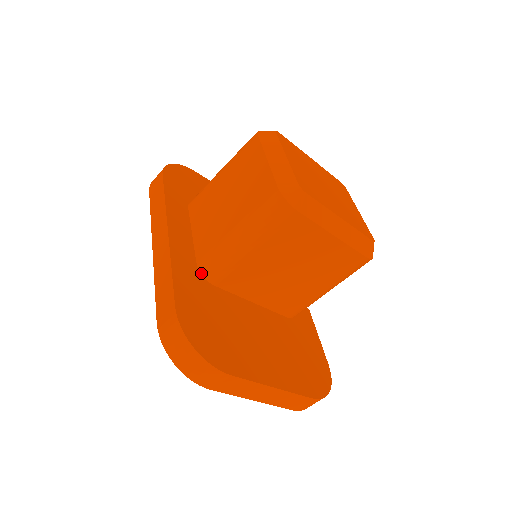
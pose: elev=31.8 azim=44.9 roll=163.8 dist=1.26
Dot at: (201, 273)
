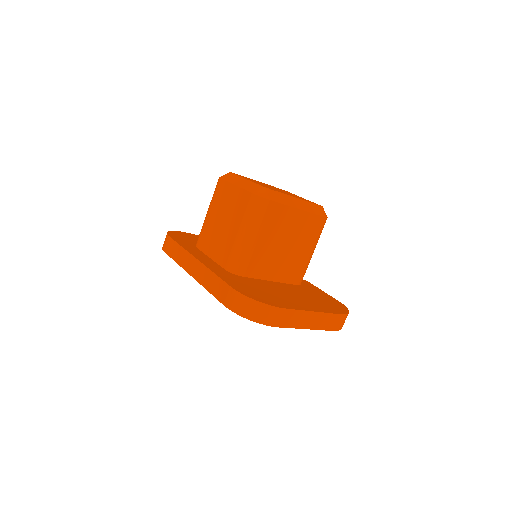
Dot at: (231, 273)
